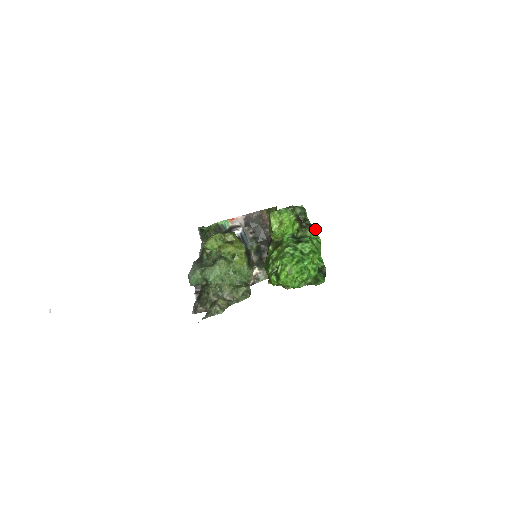
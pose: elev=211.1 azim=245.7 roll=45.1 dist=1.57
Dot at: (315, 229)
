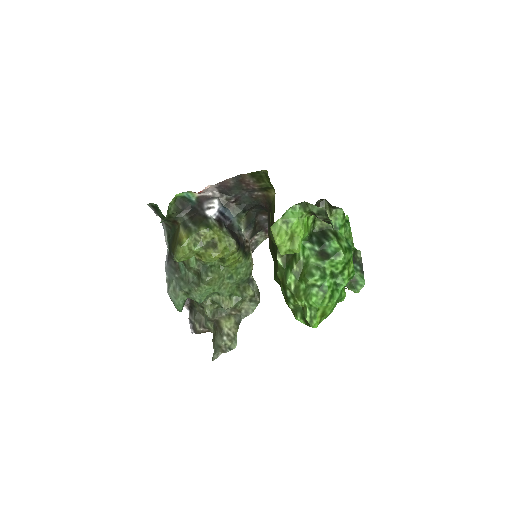
Dot at: (339, 210)
